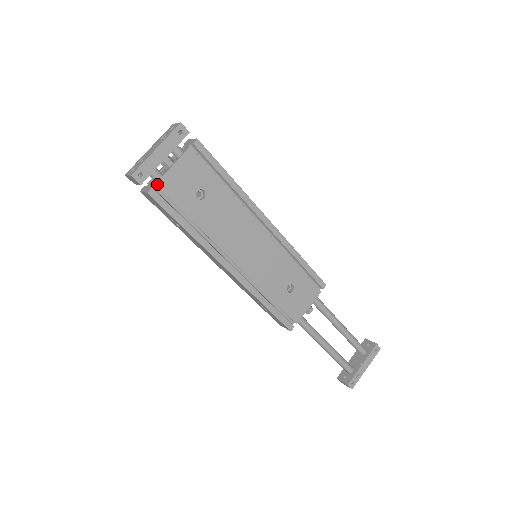
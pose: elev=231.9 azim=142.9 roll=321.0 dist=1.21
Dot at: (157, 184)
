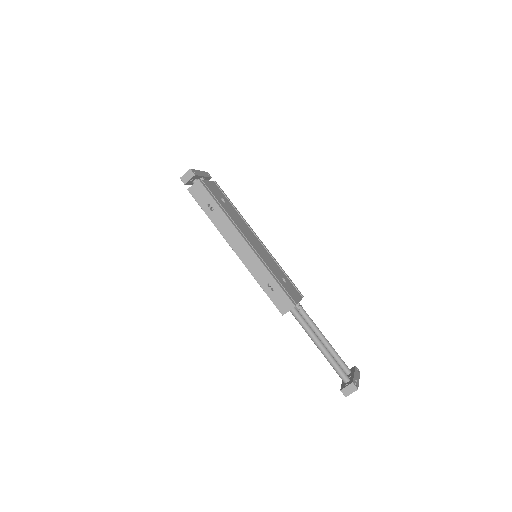
Dot at: (202, 180)
